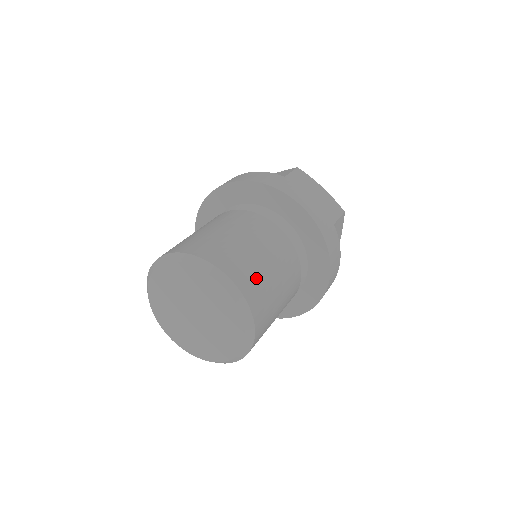
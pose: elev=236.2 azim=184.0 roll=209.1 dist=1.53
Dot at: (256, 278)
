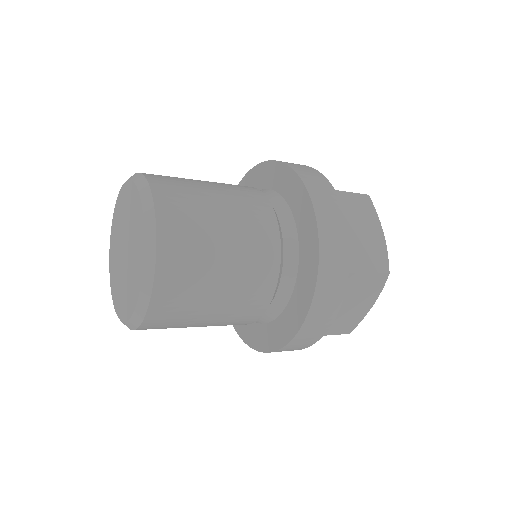
Dot at: (192, 246)
